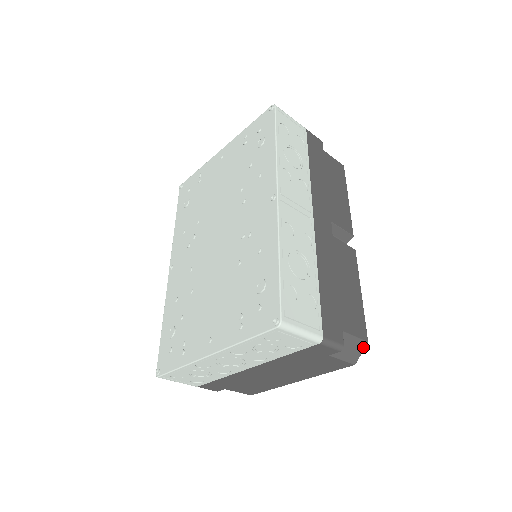
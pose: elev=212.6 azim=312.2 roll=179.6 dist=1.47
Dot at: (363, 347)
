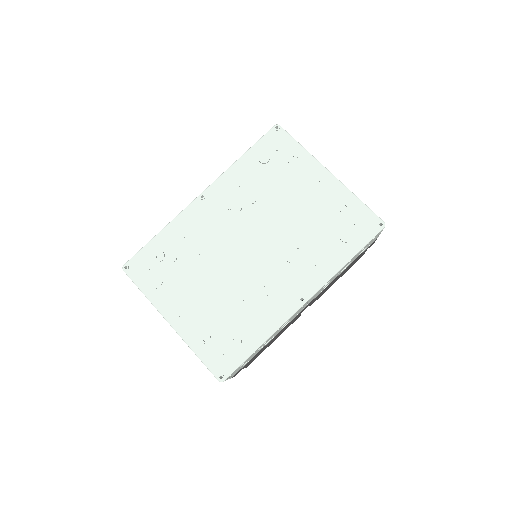
Dot at: occluded
